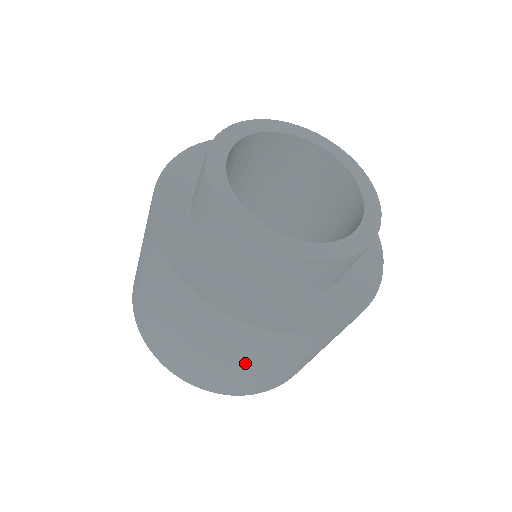
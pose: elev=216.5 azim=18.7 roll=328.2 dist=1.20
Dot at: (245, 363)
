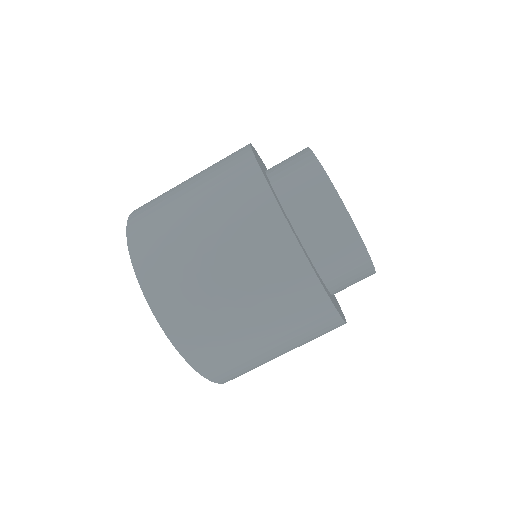
Dot at: (271, 334)
